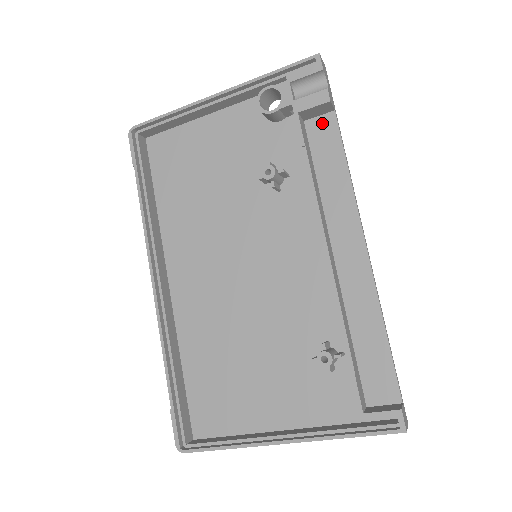
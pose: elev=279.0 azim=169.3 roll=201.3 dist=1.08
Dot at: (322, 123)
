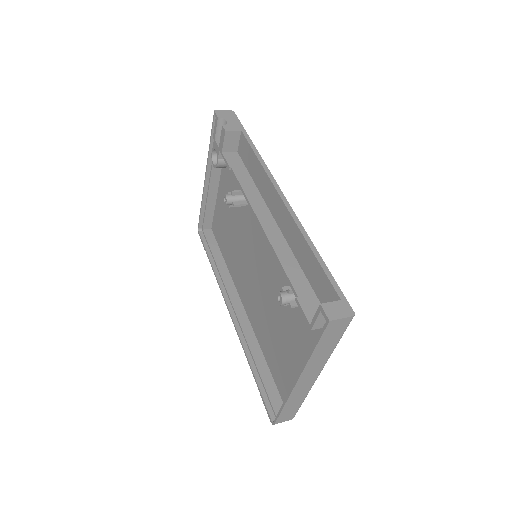
Dot at: (241, 144)
